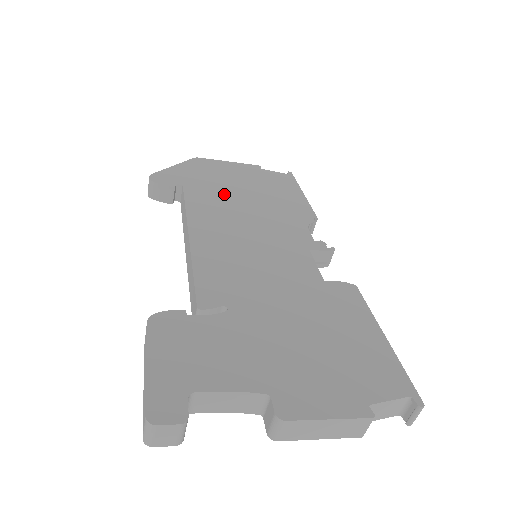
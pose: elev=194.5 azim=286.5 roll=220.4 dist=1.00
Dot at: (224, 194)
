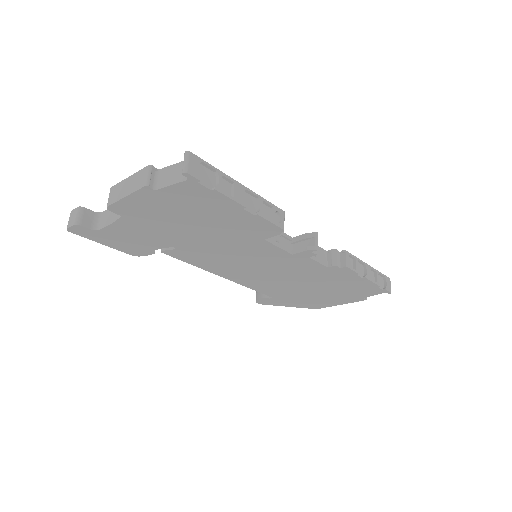
Dot at: occluded
